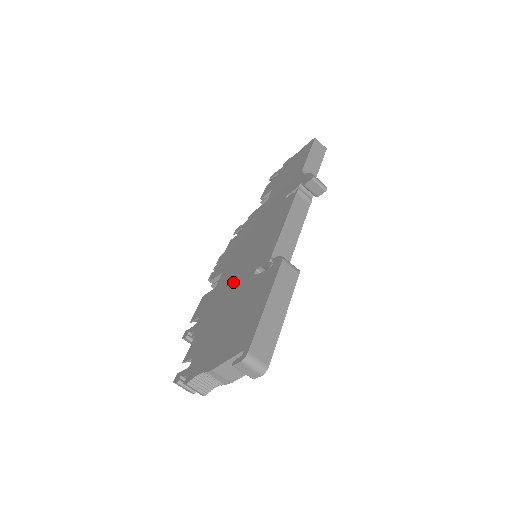
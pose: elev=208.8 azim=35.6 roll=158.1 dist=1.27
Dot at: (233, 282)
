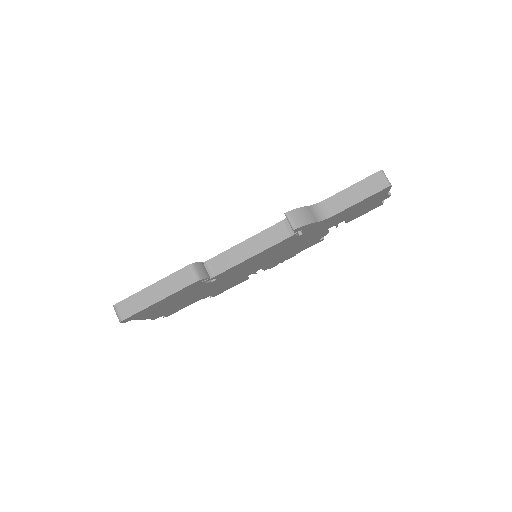
Dot at: occluded
